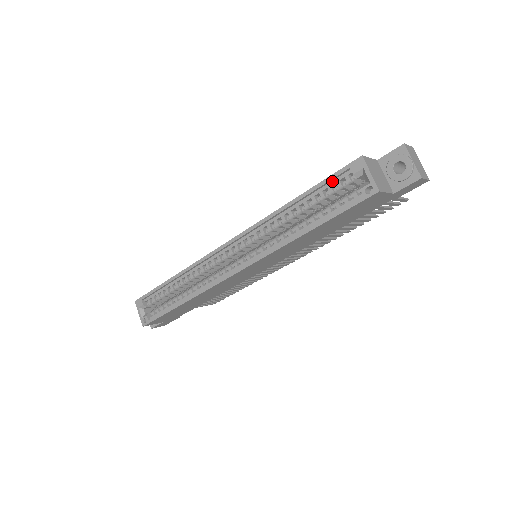
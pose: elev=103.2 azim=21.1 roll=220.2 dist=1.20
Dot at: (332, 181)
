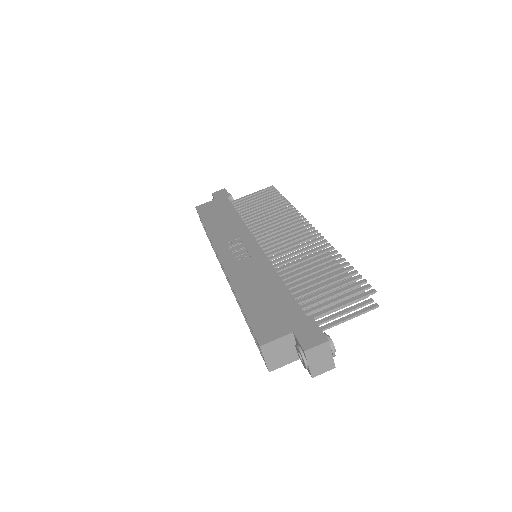
Dot at: (253, 325)
